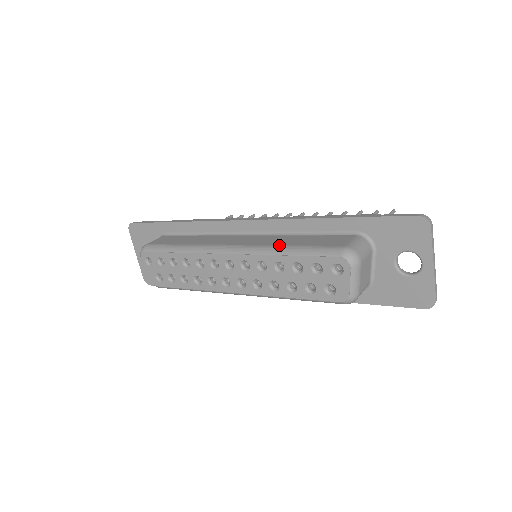
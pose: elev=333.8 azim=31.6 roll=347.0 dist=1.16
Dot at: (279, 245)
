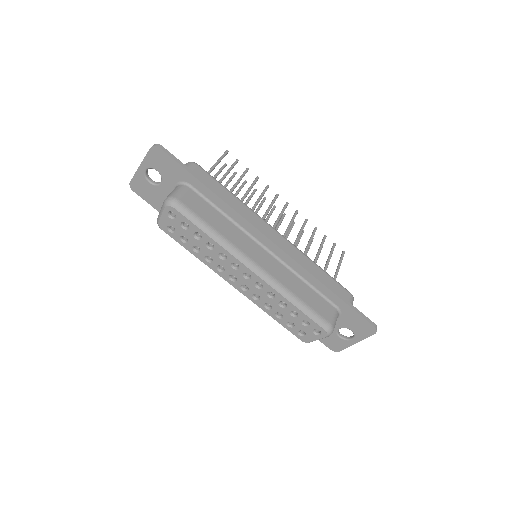
Dot at: (292, 292)
